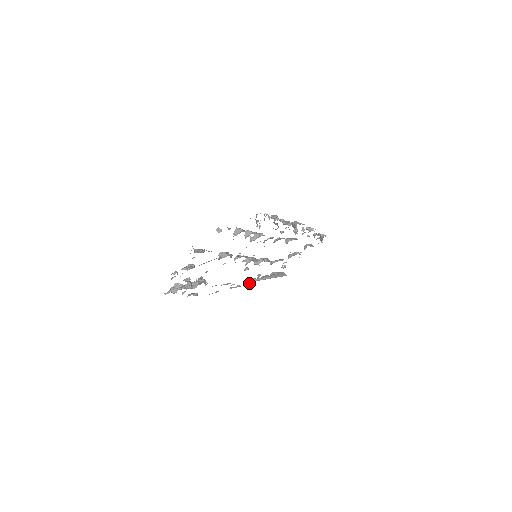
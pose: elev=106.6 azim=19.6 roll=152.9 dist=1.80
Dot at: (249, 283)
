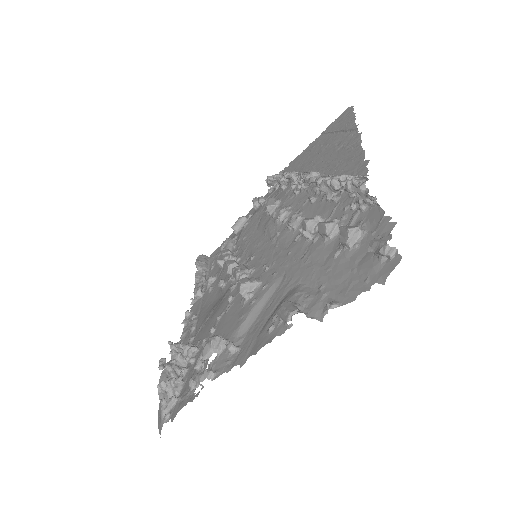
Dot at: (192, 299)
